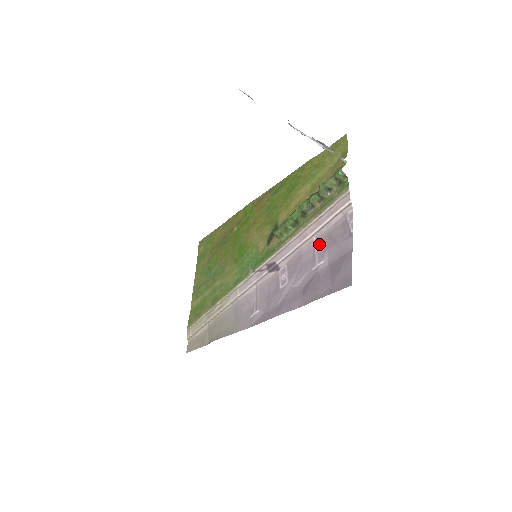
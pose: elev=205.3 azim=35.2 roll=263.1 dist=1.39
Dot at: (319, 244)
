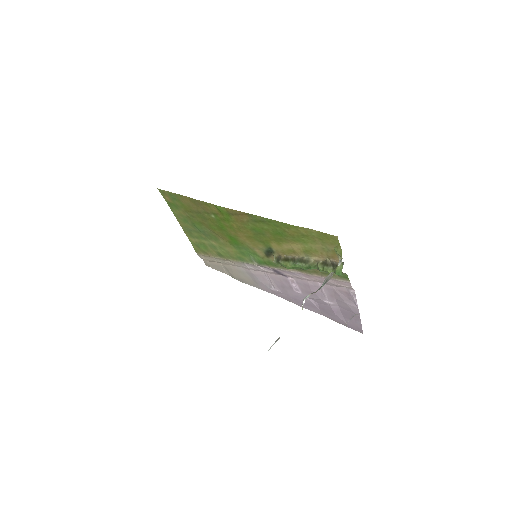
Dot at: (326, 290)
